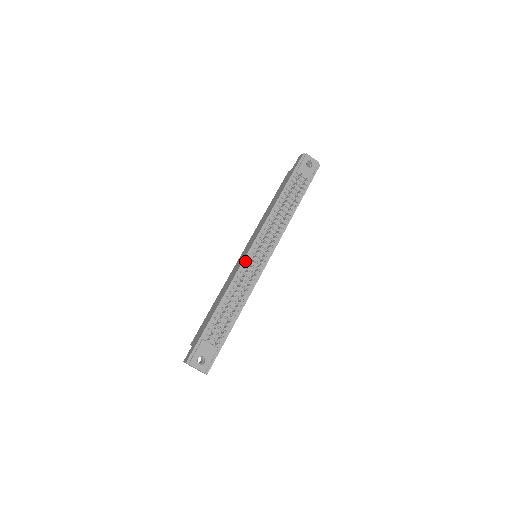
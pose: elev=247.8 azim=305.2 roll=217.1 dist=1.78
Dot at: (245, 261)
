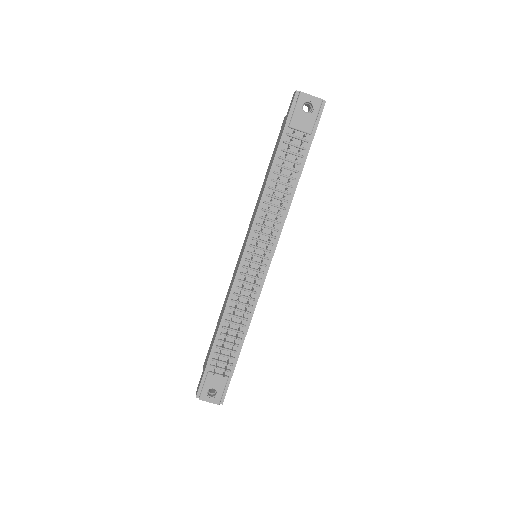
Dot at: (239, 272)
